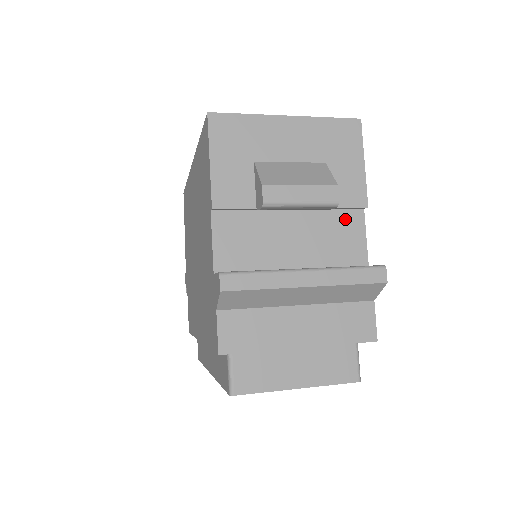
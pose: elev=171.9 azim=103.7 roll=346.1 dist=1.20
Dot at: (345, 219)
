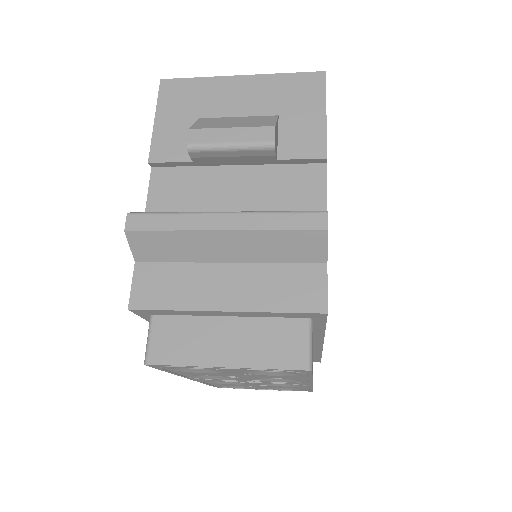
Dot at: (301, 174)
